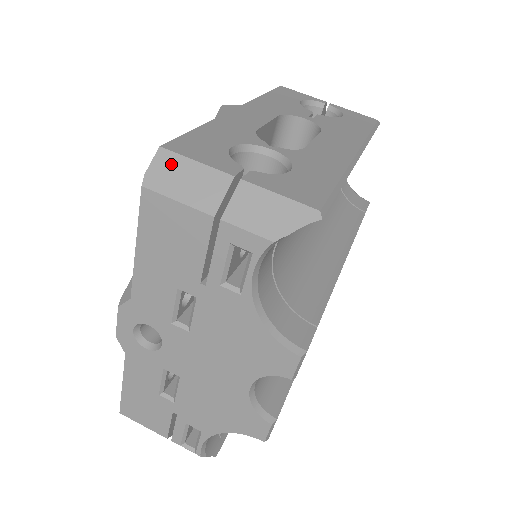
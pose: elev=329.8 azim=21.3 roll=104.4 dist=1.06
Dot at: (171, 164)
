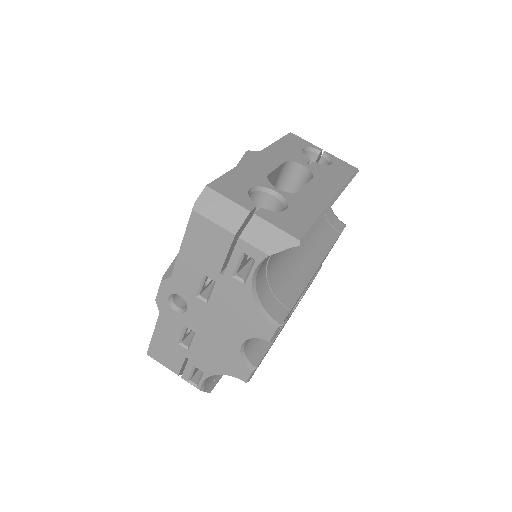
Dot at: (212, 198)
